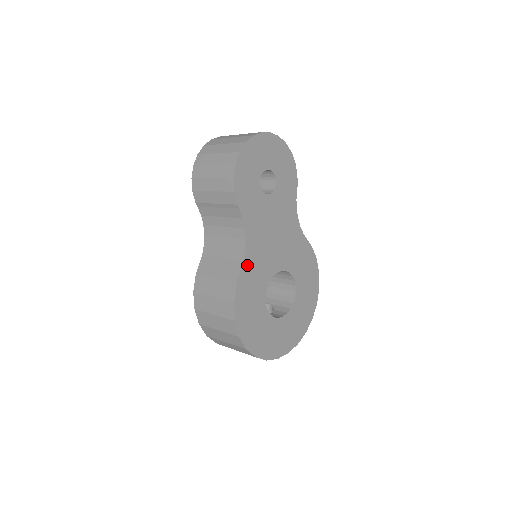
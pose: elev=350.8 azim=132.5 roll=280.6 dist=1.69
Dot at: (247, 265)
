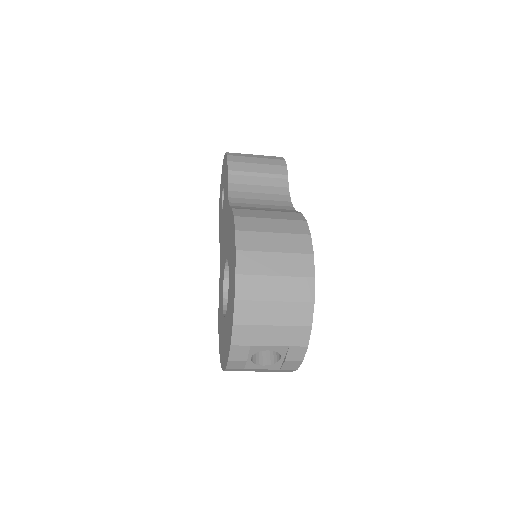
Dot at: occluded
